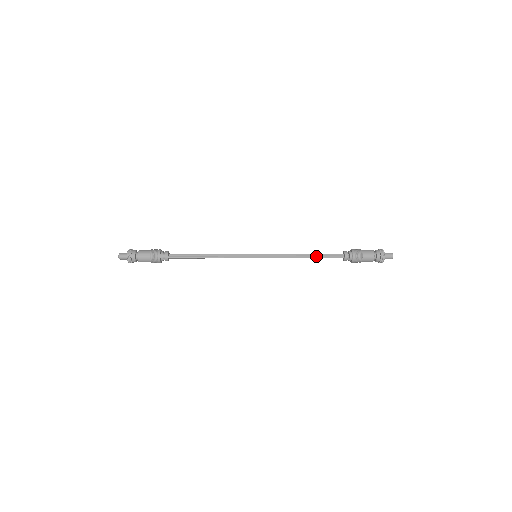
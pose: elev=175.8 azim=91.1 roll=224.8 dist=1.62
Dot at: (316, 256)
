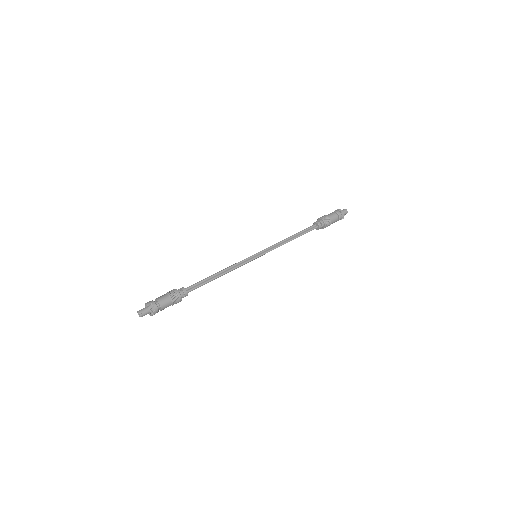
Dot at: (299, 235)
